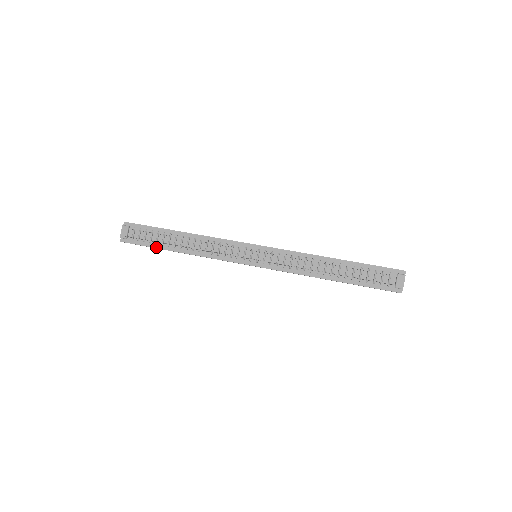
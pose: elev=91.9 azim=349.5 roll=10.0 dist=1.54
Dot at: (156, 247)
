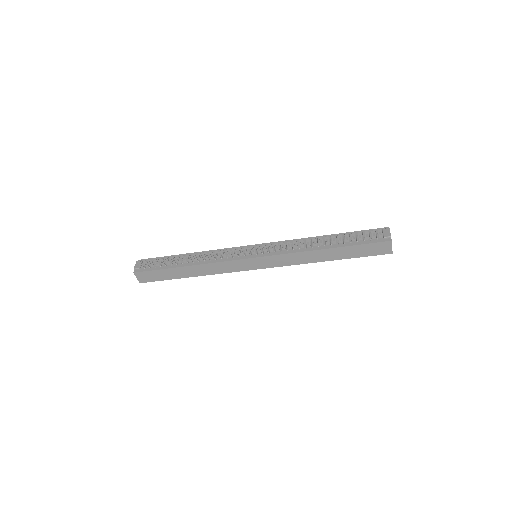
Dot at: (166, 268)
